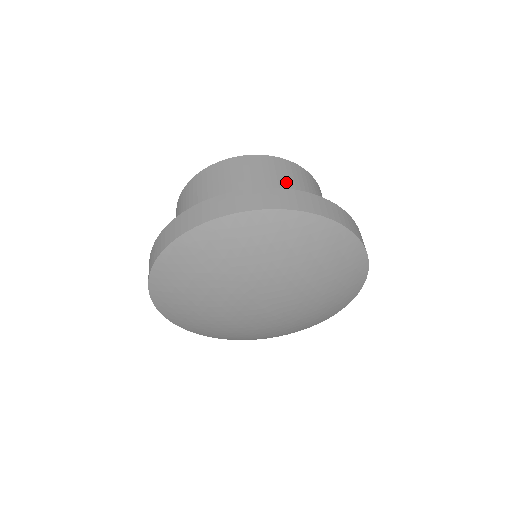
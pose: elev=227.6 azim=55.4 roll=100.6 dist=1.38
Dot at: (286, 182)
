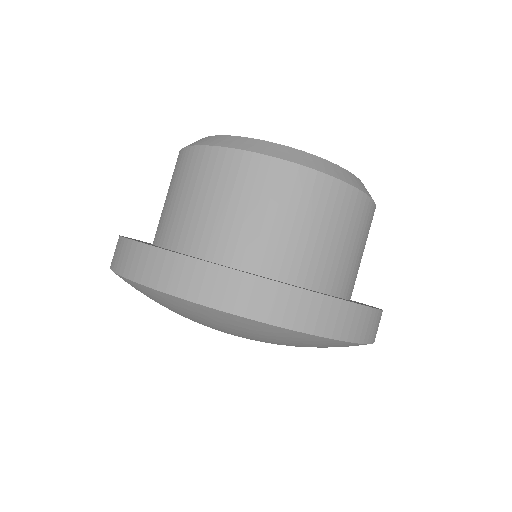
Dot at: (361, 248)
